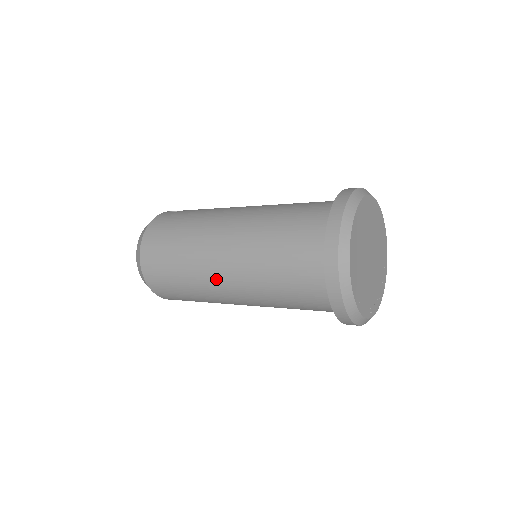
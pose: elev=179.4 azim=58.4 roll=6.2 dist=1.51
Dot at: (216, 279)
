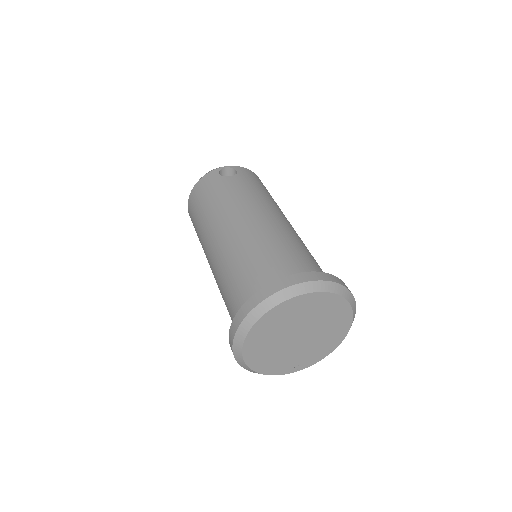
Dot at: occluded
